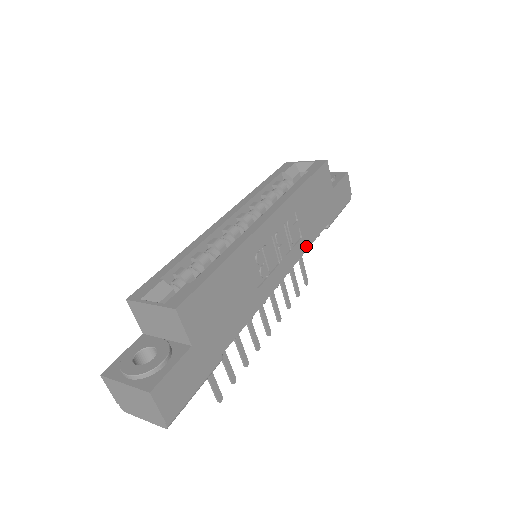
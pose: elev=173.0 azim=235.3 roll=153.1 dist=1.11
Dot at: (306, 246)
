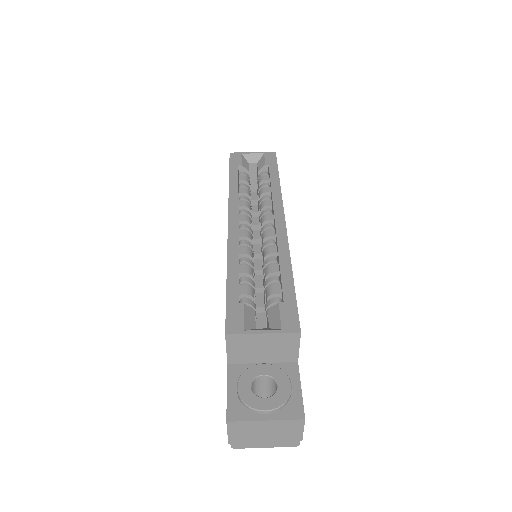
Dot at: occluded
